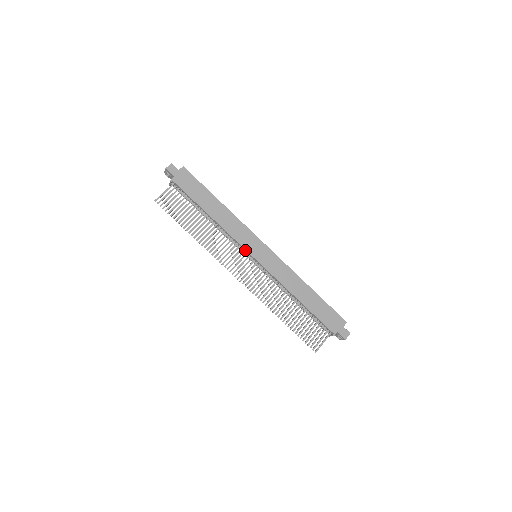
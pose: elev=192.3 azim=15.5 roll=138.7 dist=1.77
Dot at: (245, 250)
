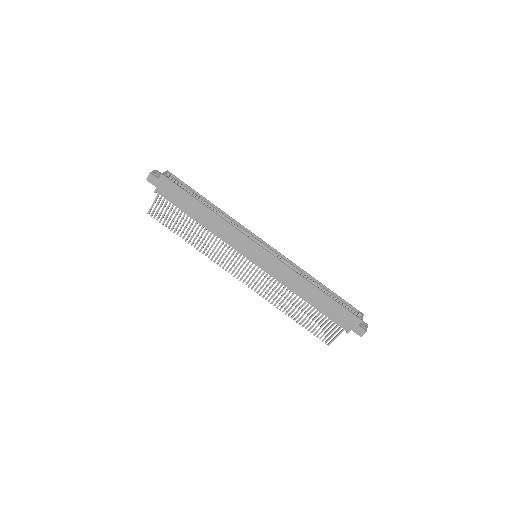
Dot at: (241, 254)
